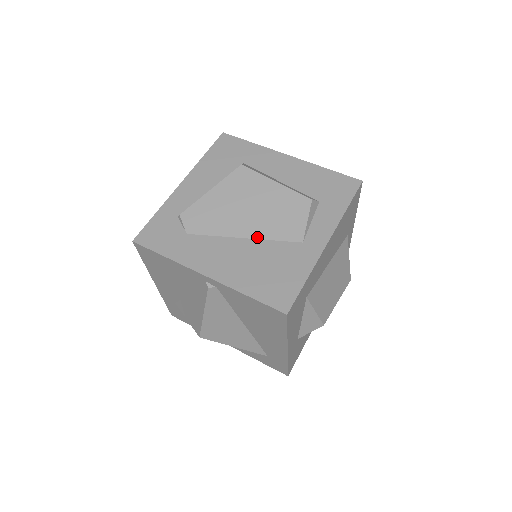
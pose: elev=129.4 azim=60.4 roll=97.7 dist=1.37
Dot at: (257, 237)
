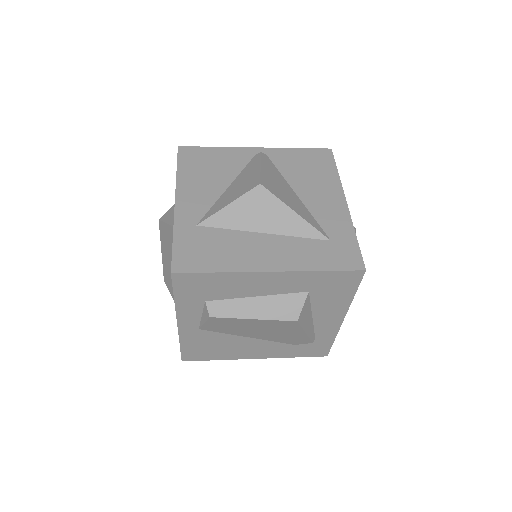
Dot at: occluded
